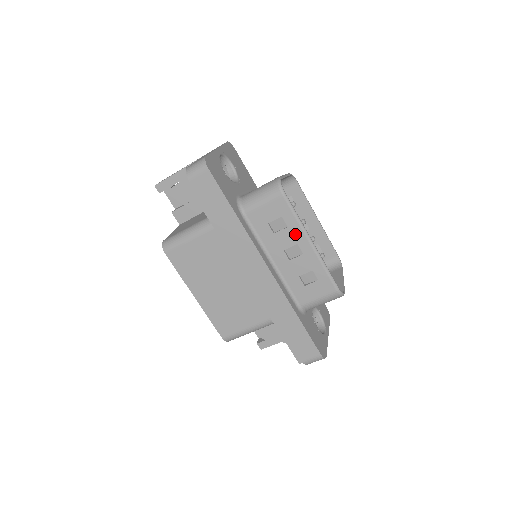
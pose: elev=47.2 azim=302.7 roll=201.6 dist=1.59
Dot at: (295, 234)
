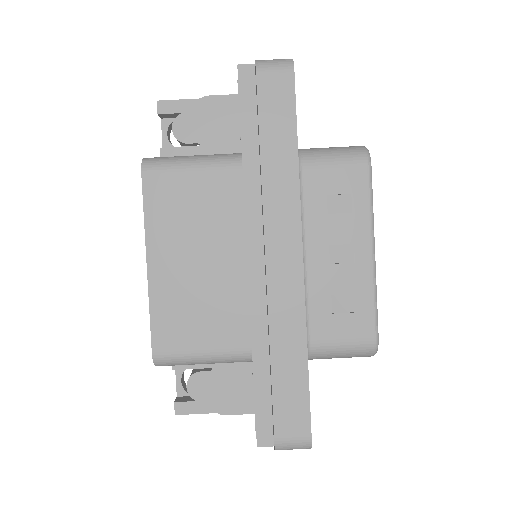
Dot at: (357, 228)
